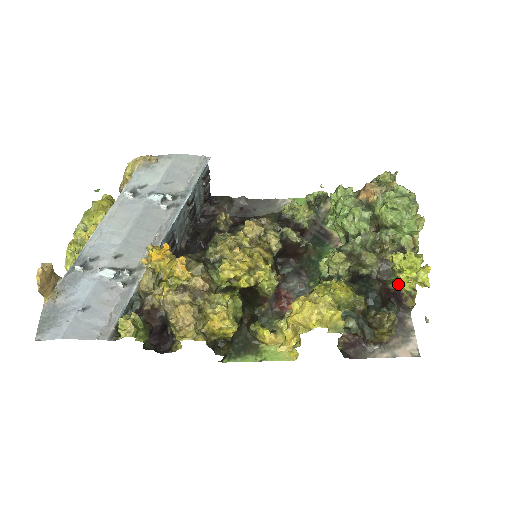
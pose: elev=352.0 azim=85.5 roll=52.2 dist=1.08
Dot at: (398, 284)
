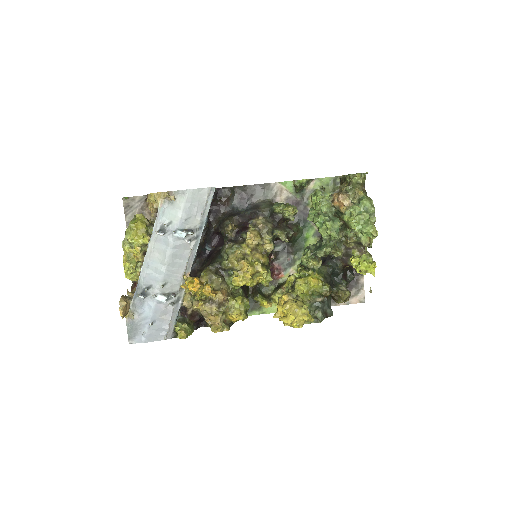
Dot at: occluded
